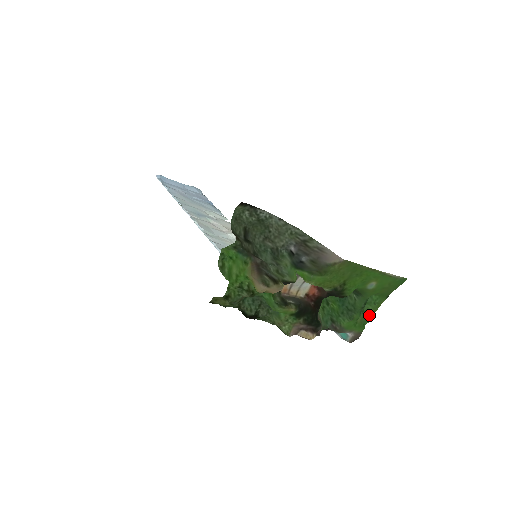
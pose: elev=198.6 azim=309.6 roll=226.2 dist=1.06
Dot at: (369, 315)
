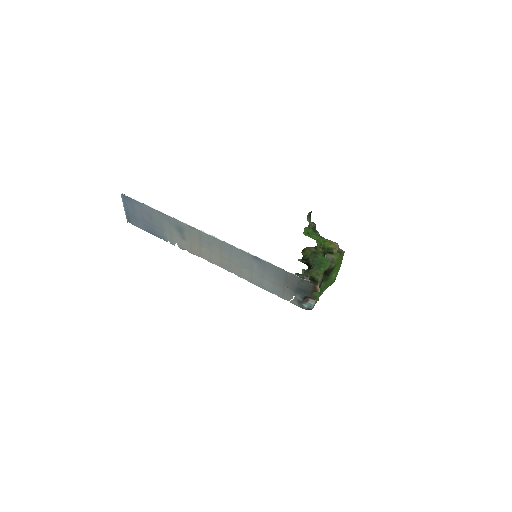
Dot at: (318, 297)
